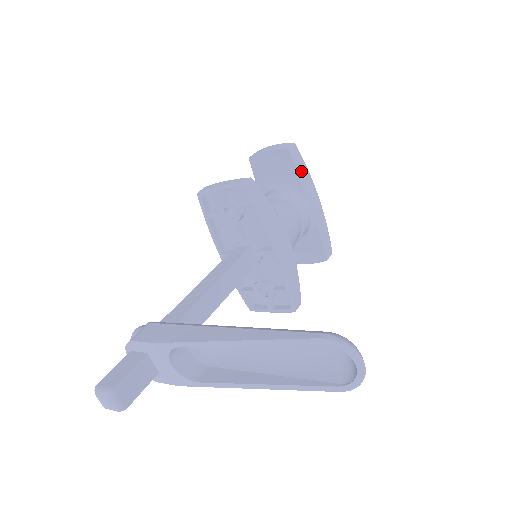
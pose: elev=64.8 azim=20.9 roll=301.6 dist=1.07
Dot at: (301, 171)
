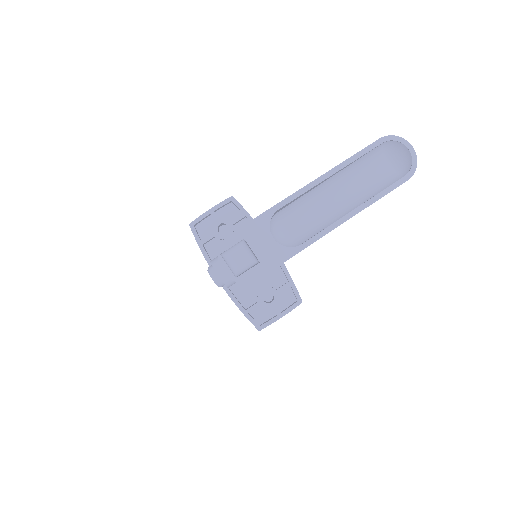
Dot at: occluded
